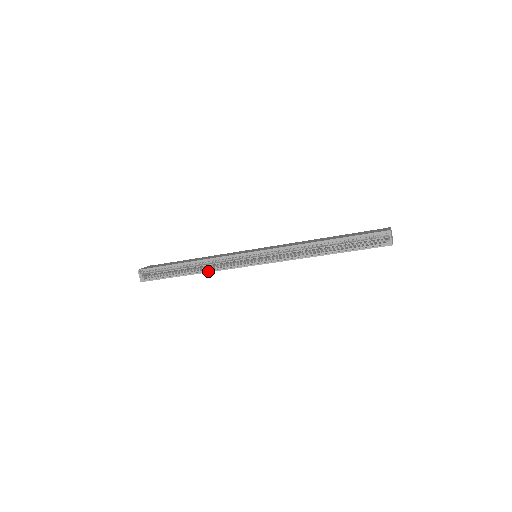
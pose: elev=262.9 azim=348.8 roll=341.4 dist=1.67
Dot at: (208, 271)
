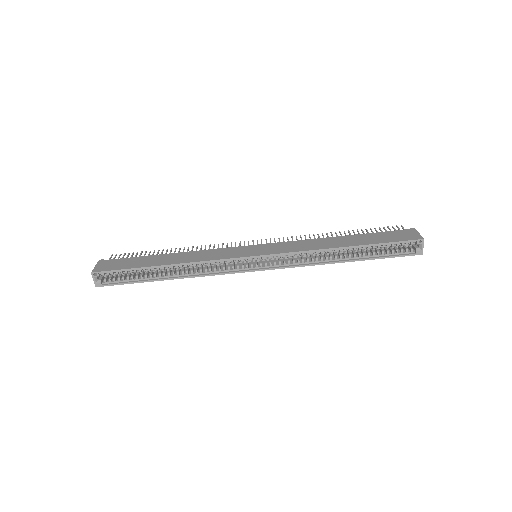
Dot at: (195, 276)
